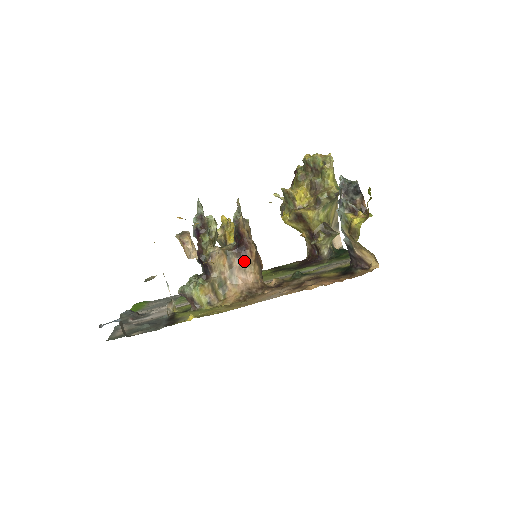
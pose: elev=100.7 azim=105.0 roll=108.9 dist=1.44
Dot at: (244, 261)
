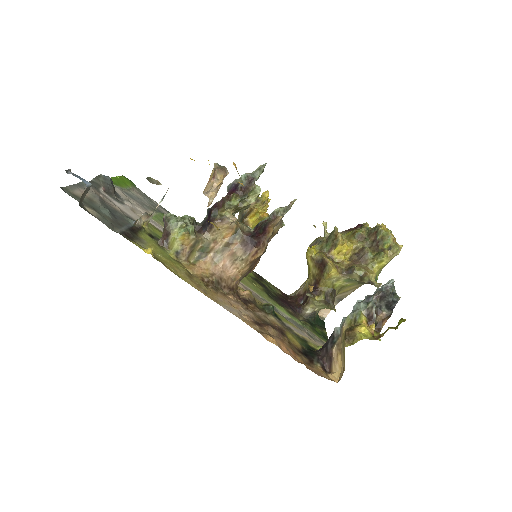
Dot at: (243, 253)
